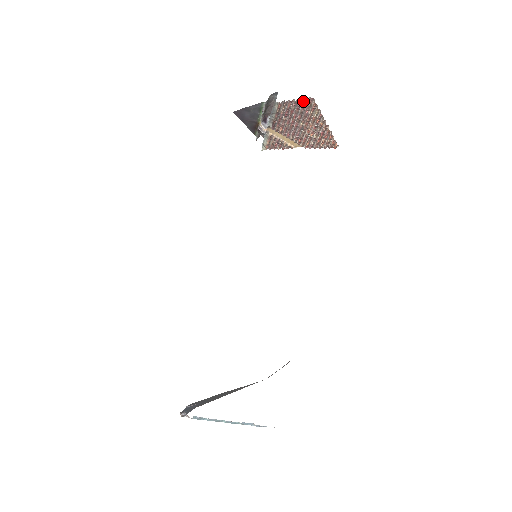
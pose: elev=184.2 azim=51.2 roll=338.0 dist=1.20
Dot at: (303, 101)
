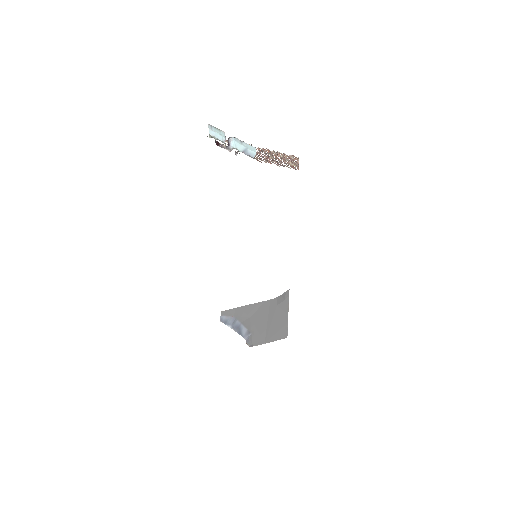
Dot at: (287, 166)
